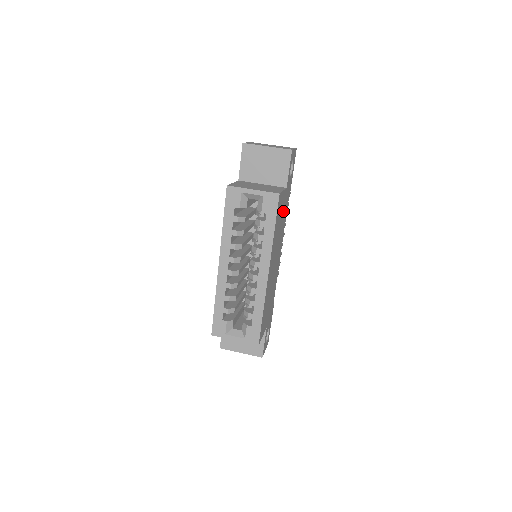
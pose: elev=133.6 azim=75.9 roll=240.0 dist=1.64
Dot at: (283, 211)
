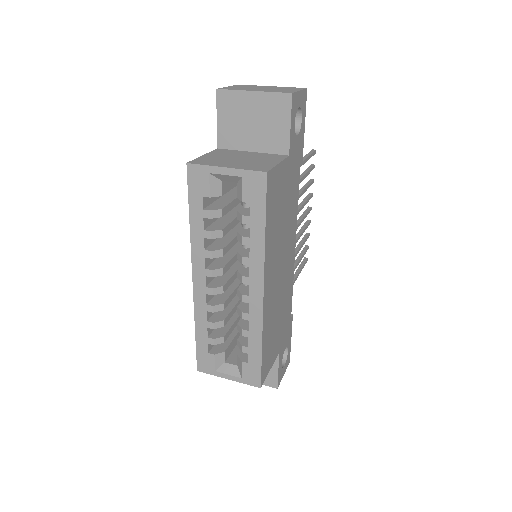
Dot at: (287, 191)
